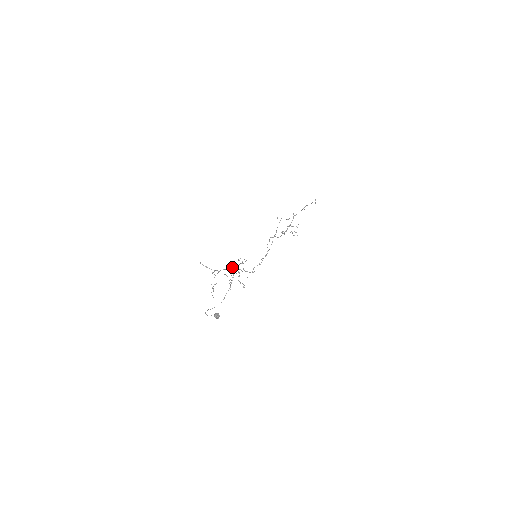
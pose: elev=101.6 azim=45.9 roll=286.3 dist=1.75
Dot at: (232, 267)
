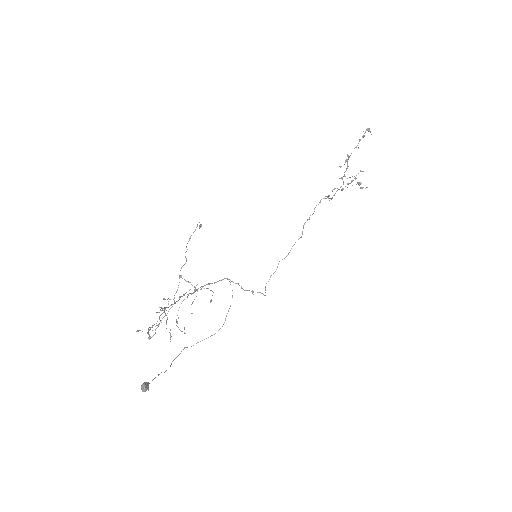
Dot at: (156, 312)
